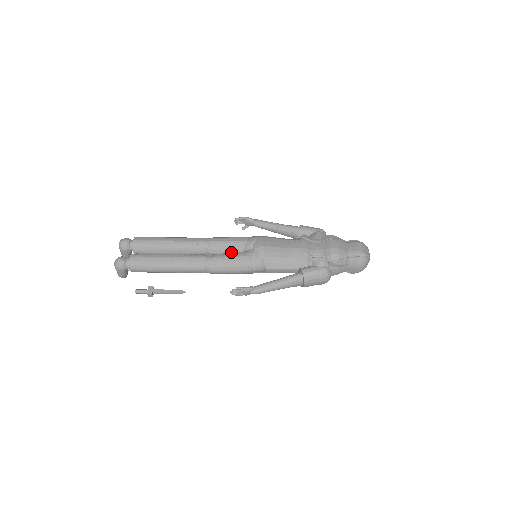
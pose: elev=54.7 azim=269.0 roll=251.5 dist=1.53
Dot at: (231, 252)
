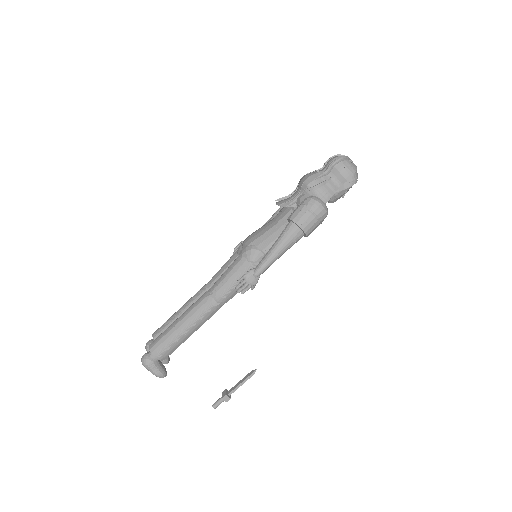
Dot at: occluded
